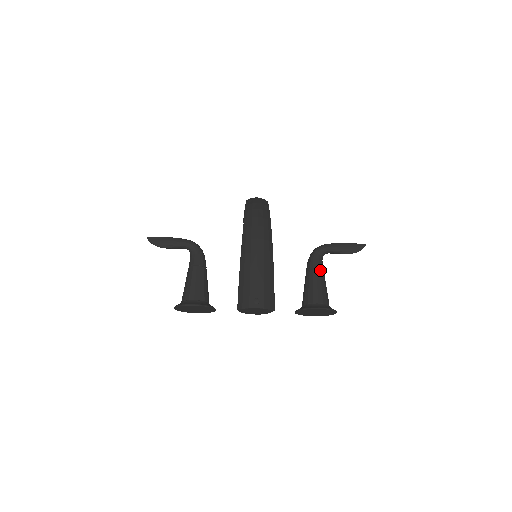
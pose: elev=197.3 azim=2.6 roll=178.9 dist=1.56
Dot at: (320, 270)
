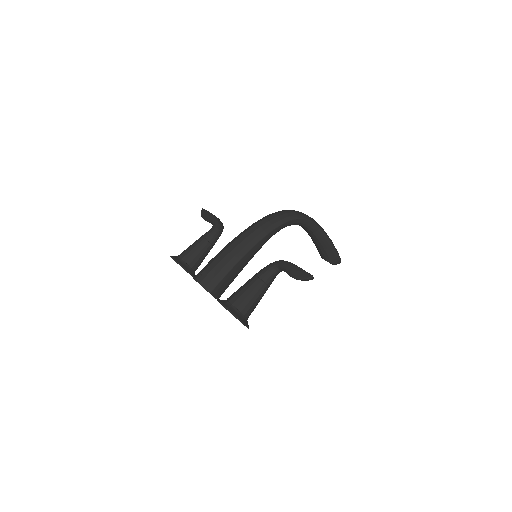
Dot at: (259, 278)
